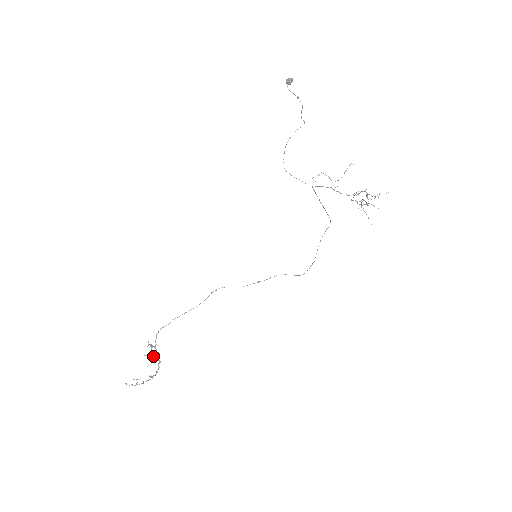
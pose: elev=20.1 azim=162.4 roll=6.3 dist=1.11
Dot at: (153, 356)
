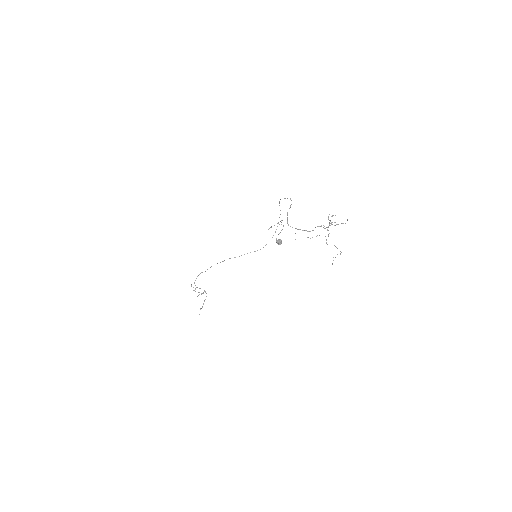
Dot at: occluded
